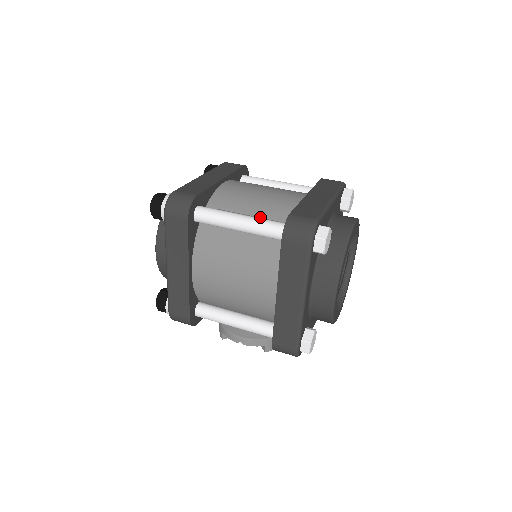
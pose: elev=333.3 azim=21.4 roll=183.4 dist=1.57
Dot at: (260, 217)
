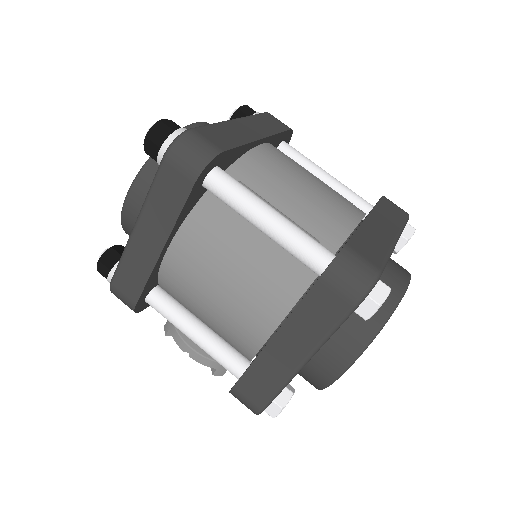
Dot at: (296, 222)
